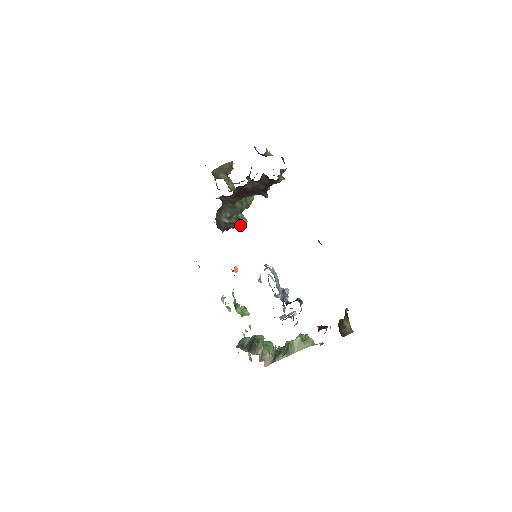
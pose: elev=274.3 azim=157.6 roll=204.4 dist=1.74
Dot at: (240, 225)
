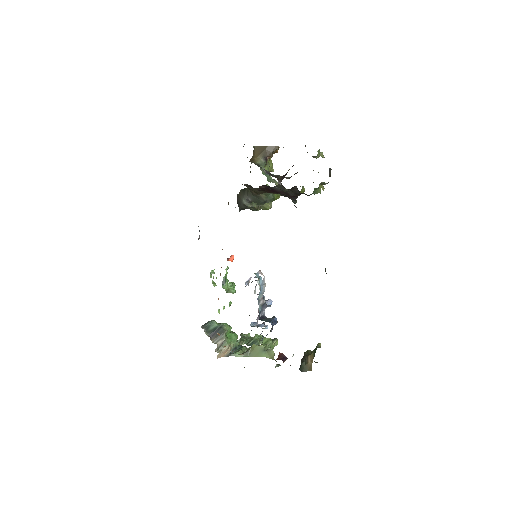
Dot at: (262, 208)
